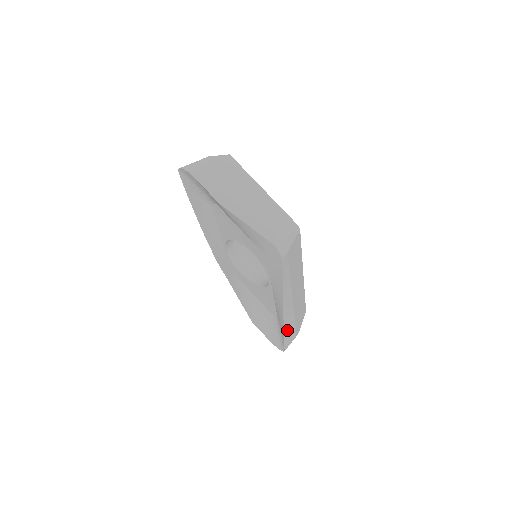
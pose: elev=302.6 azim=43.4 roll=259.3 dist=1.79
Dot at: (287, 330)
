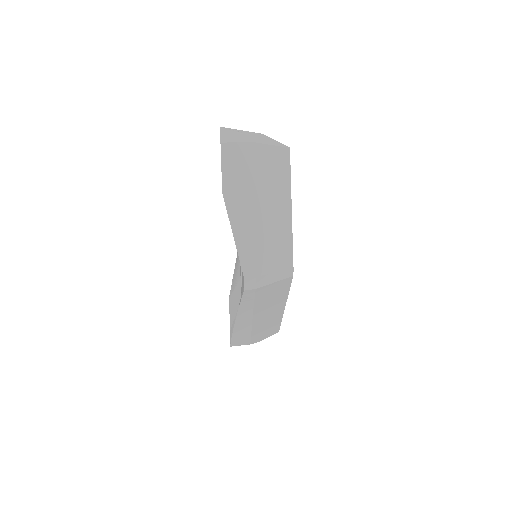
Dot at: (238, 336)
